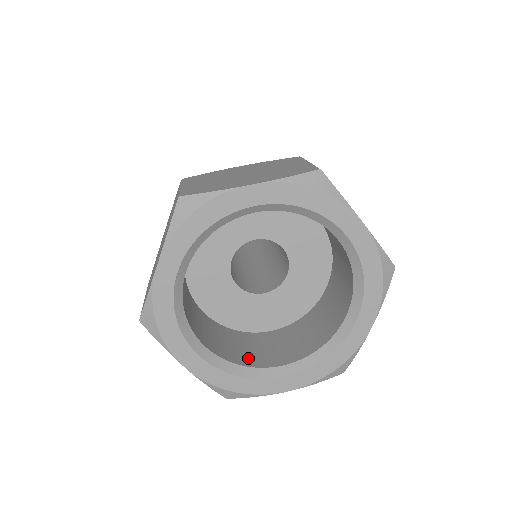
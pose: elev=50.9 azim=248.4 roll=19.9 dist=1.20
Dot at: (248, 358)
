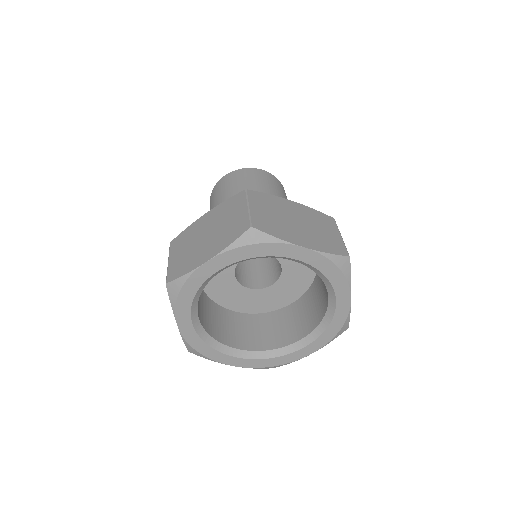
Dot at: (275, 340)
